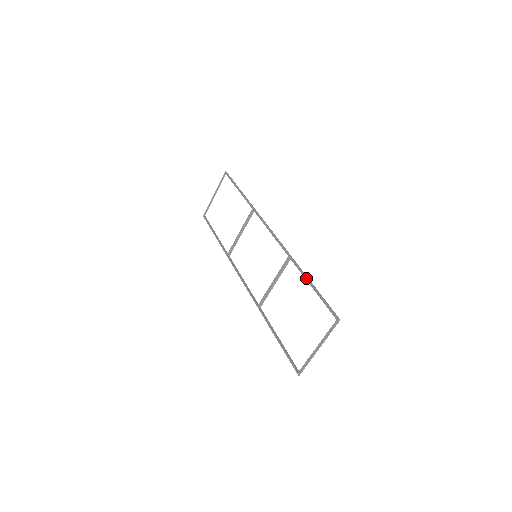
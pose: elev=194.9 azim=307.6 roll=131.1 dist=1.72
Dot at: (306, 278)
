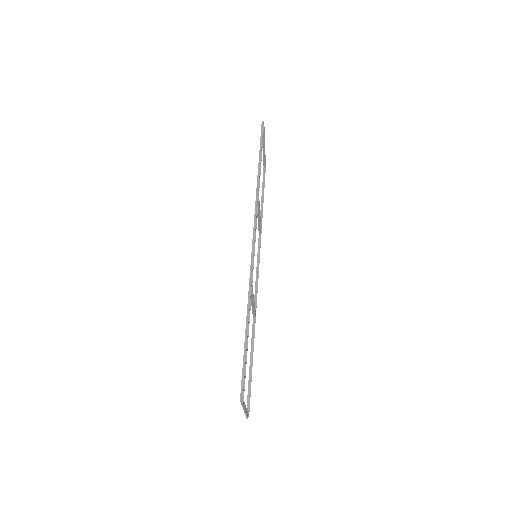
Dot at: (246, 325)
